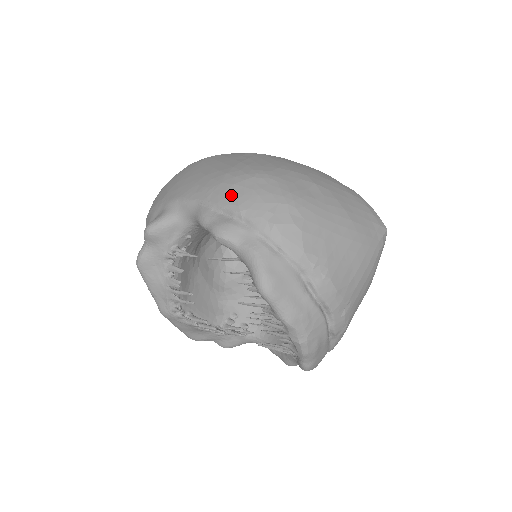
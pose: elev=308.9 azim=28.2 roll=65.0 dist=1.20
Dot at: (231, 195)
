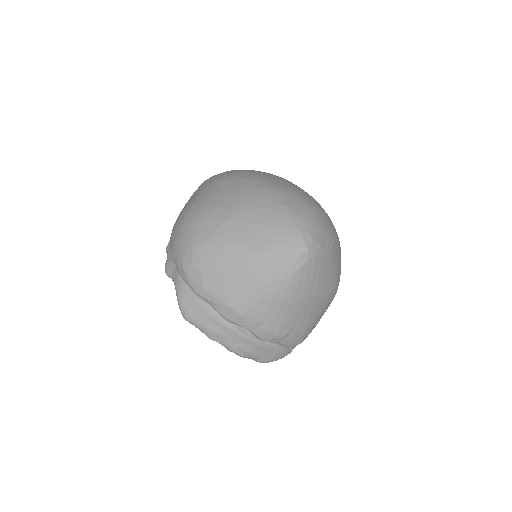
Dot at: (173, 238)
